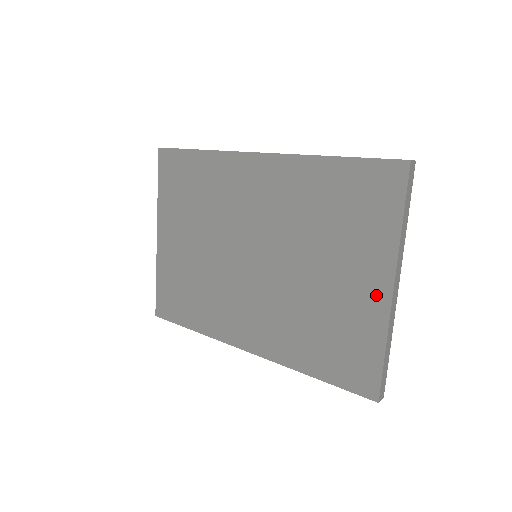
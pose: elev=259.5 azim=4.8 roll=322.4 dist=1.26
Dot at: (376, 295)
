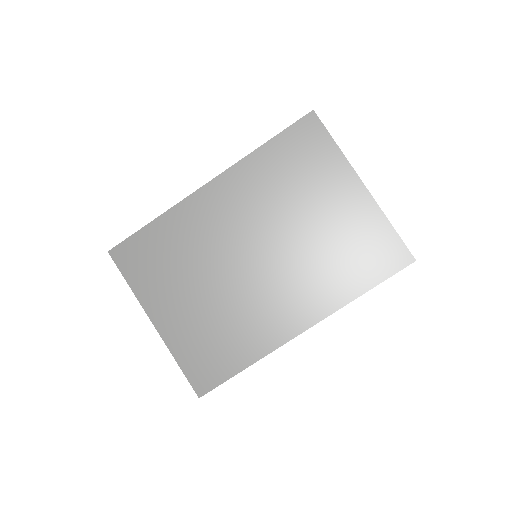
Dot at: (358, 198)
